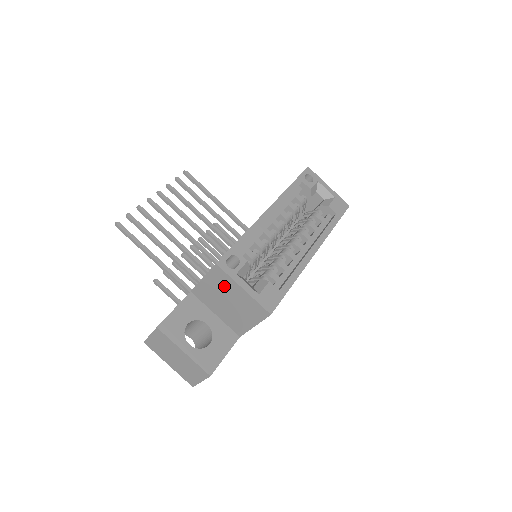
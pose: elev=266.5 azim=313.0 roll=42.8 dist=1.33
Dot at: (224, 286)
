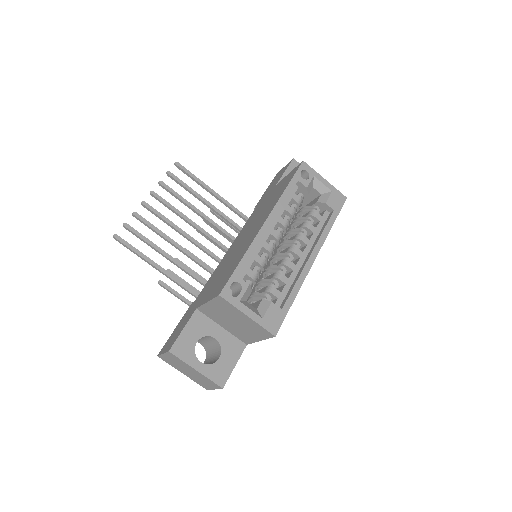
Dot at: (229, 311)
